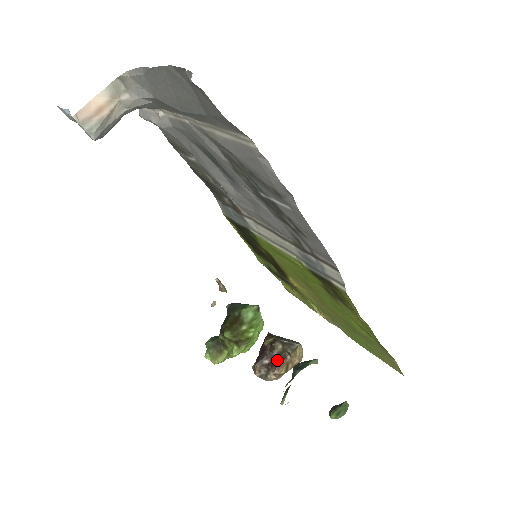
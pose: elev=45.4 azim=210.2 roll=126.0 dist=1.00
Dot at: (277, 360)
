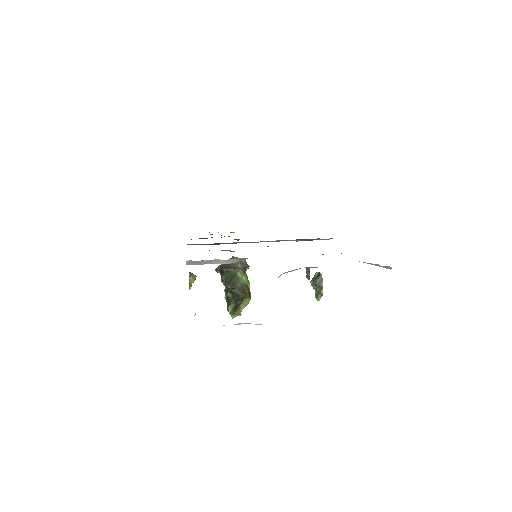
Dot at: occluded
